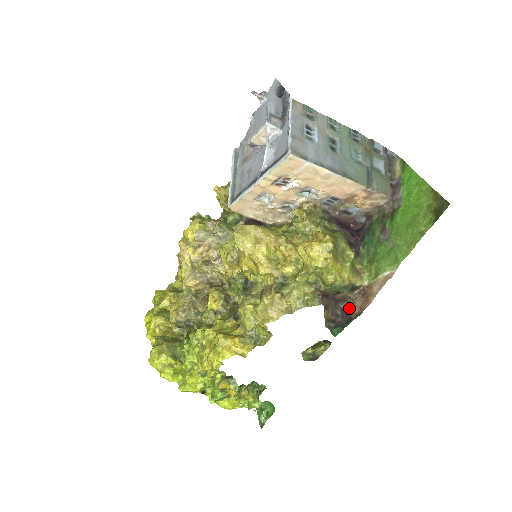
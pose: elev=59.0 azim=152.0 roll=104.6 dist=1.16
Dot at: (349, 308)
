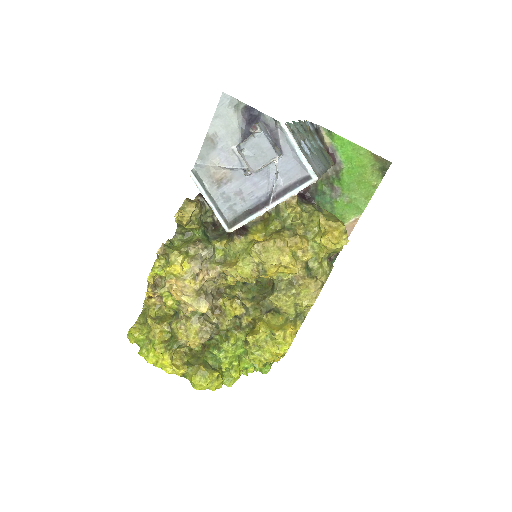
Dot at: occluded
